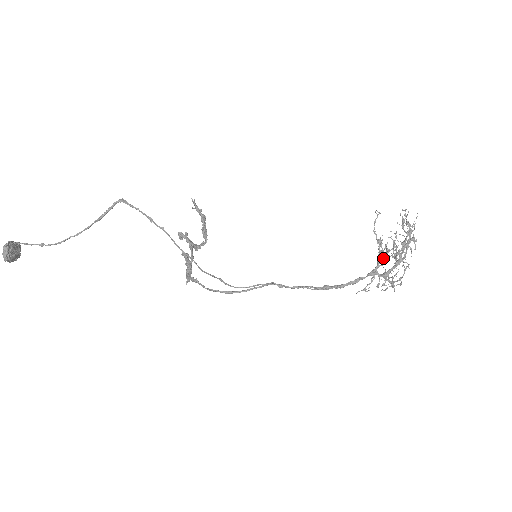
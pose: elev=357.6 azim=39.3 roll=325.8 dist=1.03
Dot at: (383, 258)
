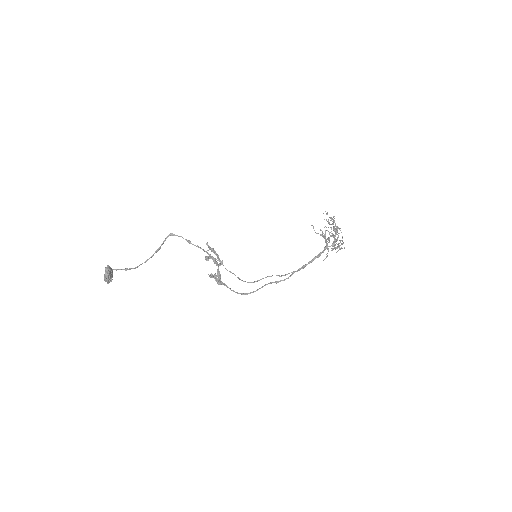
Dot at: (328, 240)
